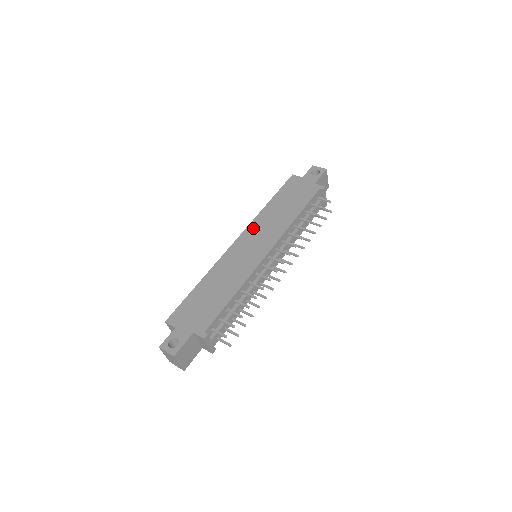
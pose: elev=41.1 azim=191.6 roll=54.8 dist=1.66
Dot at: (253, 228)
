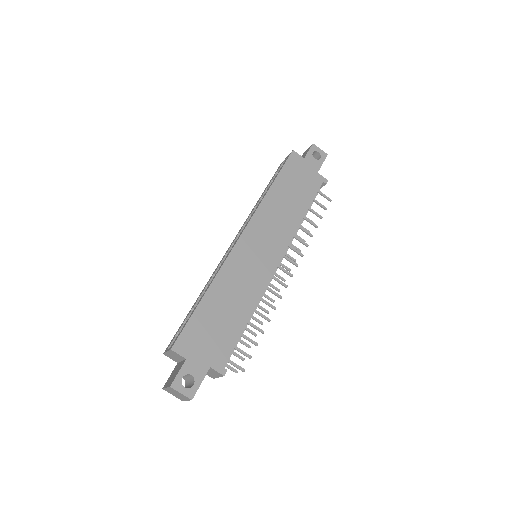
Dot at: (259, 222)
